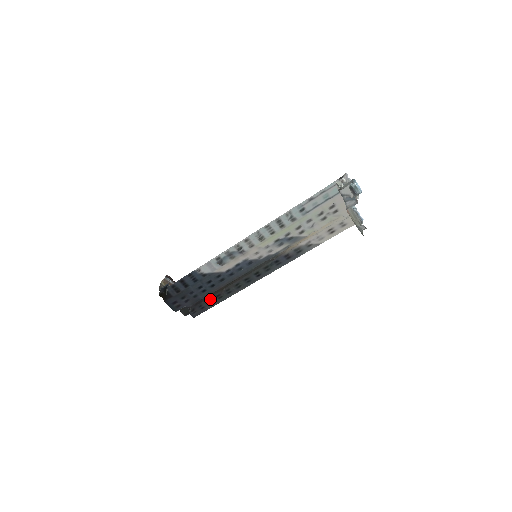
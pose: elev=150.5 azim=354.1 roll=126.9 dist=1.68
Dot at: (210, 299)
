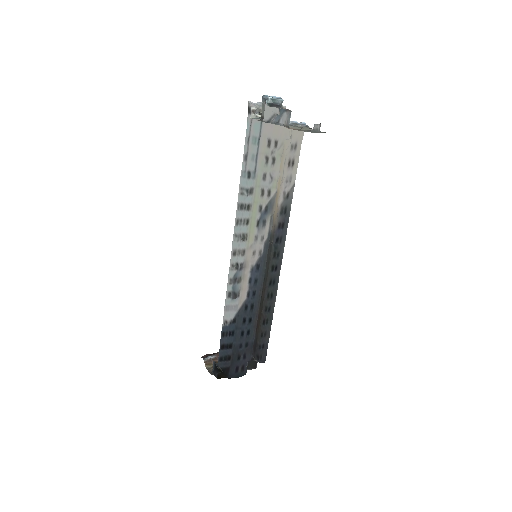
Dot at: (261, 333)
